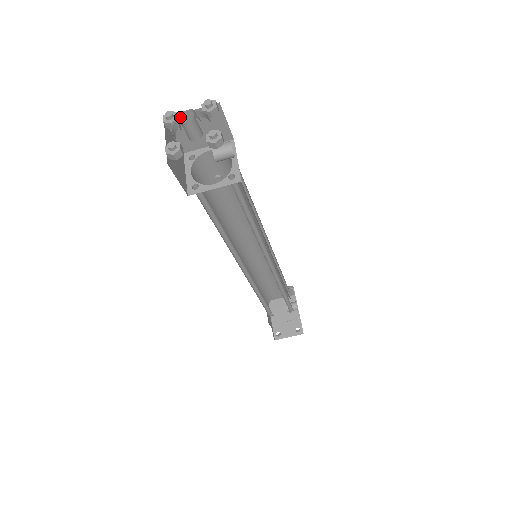
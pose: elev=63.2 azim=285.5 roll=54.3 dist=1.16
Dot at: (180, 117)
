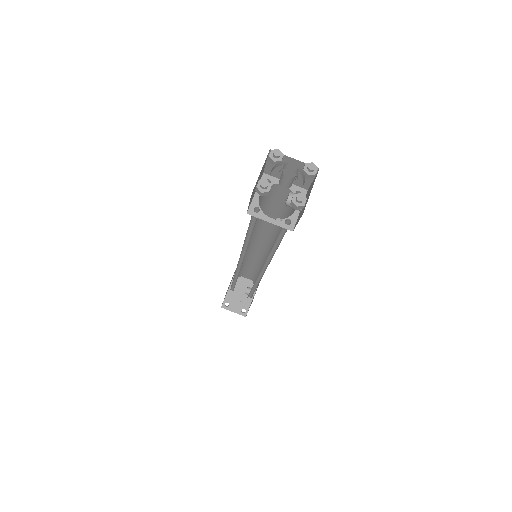
Dot at: (285, 165)
